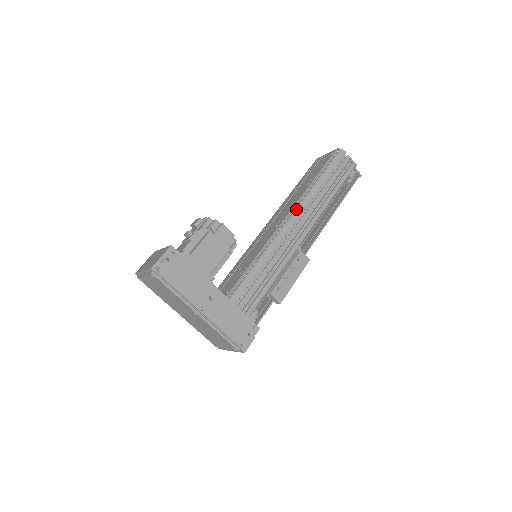
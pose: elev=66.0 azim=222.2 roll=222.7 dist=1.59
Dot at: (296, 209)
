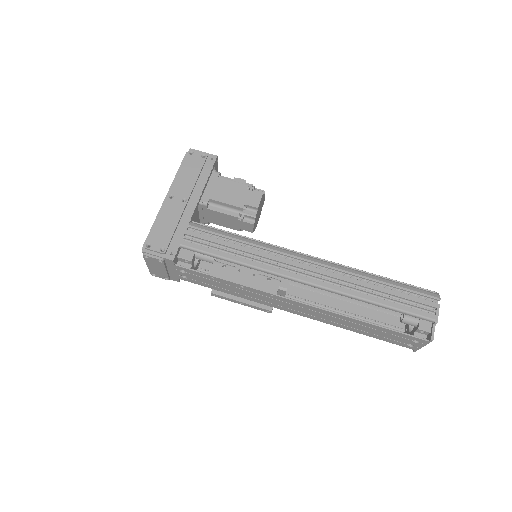
Dot at: (325, 261)
